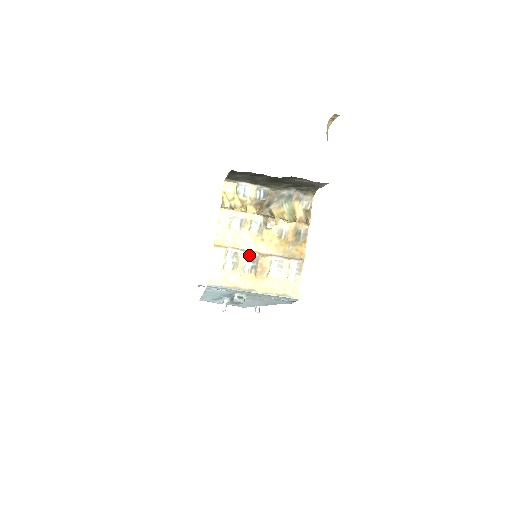
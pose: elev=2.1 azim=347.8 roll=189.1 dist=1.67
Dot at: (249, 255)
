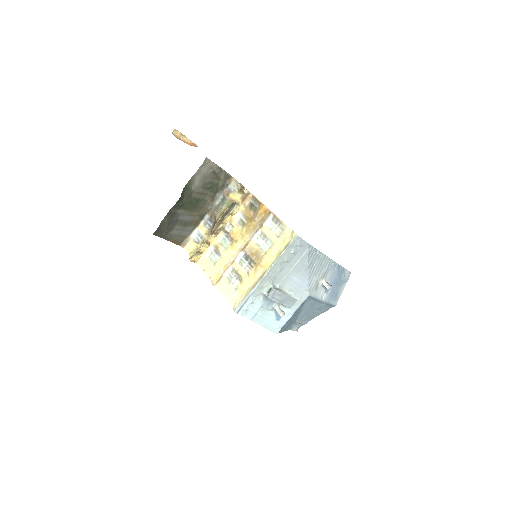
Dot at: (240, 260)
